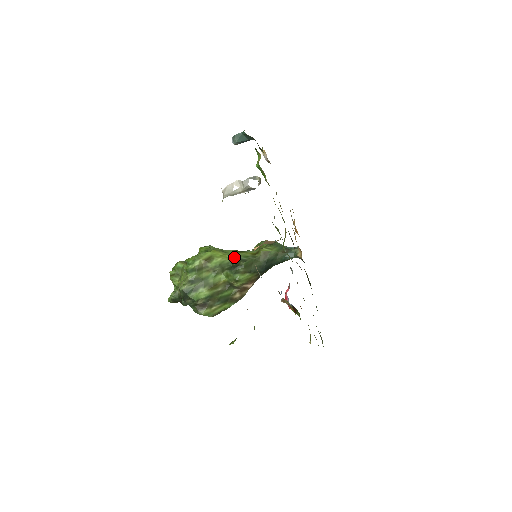
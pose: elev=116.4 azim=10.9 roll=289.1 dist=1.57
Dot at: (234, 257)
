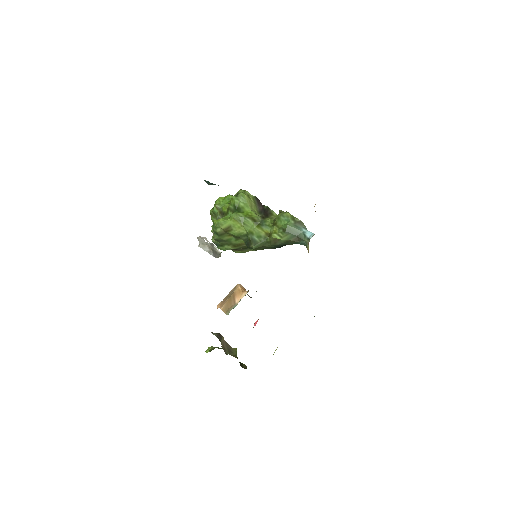
Dot at: (249, 233)
